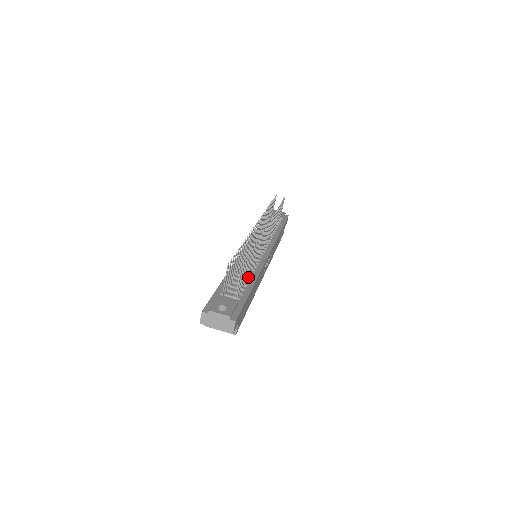
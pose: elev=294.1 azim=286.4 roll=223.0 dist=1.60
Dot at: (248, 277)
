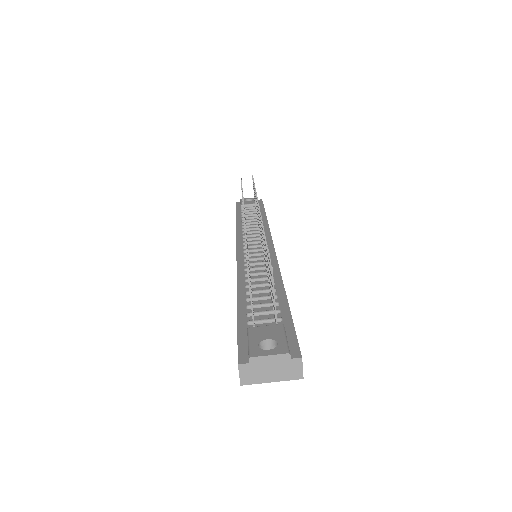
Dot at: occluded
